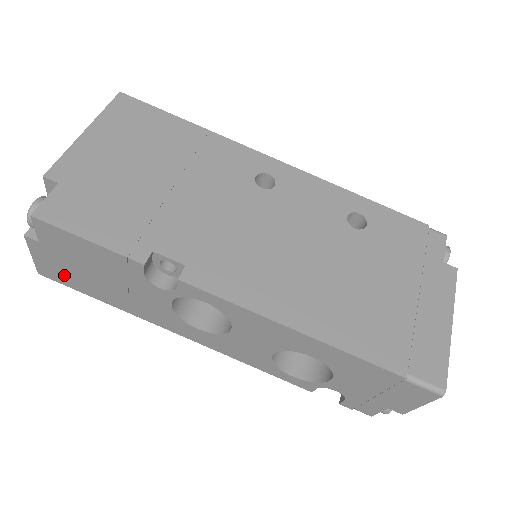
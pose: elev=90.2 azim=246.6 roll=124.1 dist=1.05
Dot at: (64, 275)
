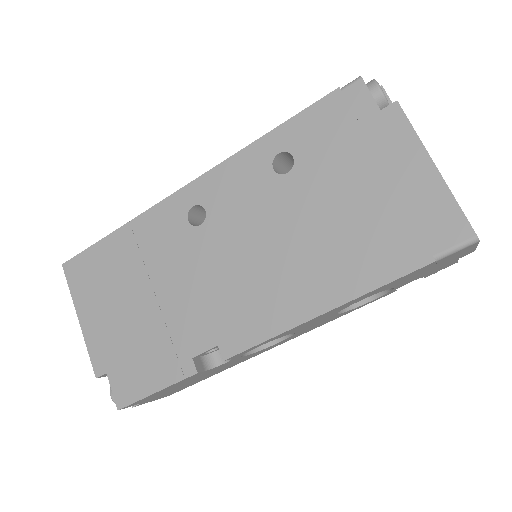
Dot at: occluded
